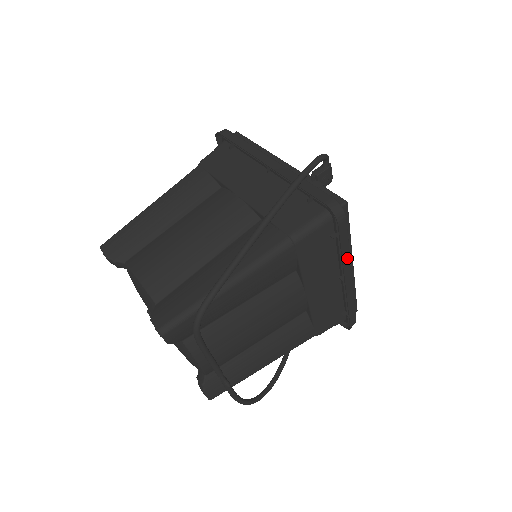
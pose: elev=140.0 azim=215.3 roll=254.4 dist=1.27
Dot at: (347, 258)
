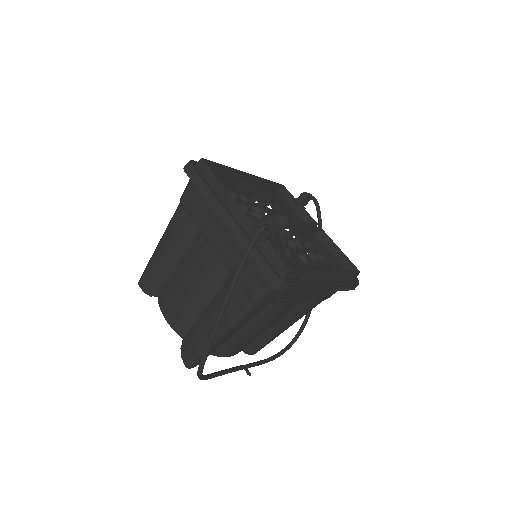
Dot at: (313, 287)
